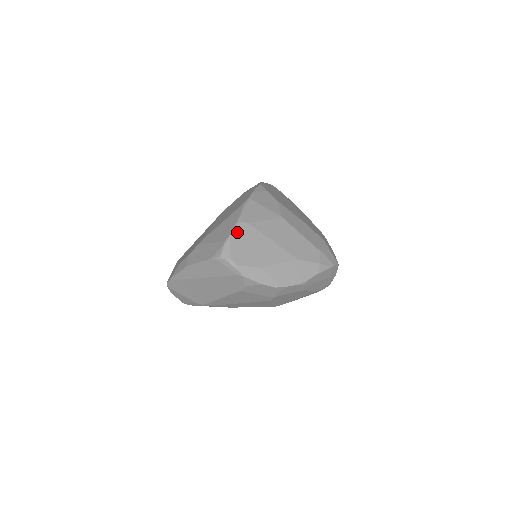
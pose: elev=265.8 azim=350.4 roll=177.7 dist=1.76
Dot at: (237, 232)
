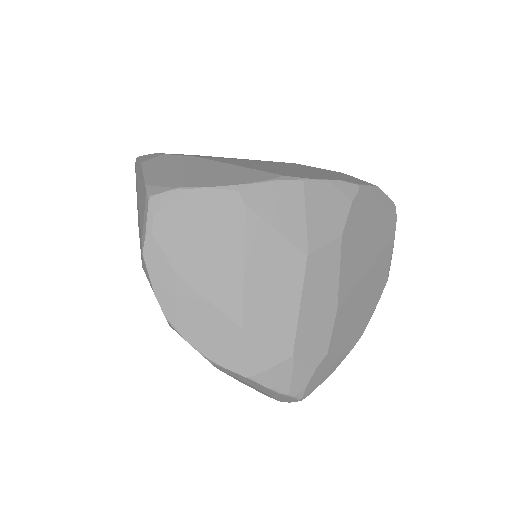
Dot at: (213, 196)
